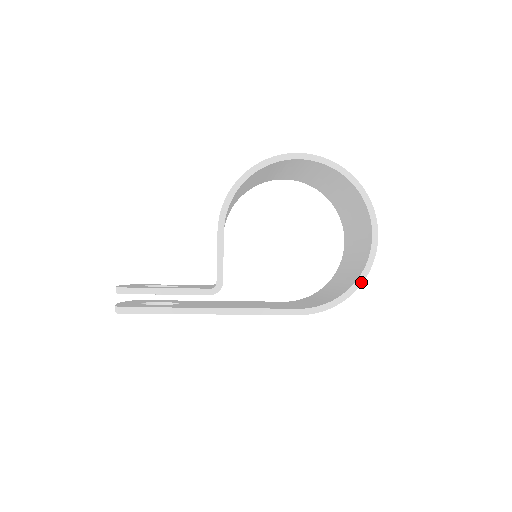
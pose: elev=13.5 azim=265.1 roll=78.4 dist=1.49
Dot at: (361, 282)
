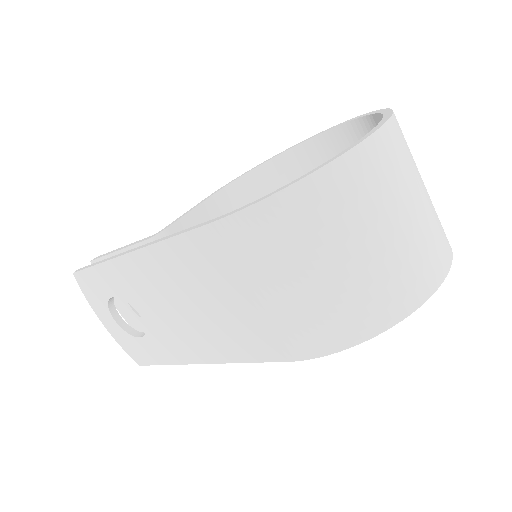
Dot at: (325, 164)
